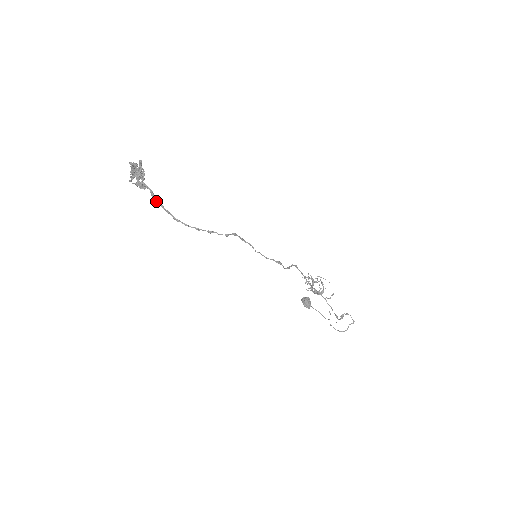
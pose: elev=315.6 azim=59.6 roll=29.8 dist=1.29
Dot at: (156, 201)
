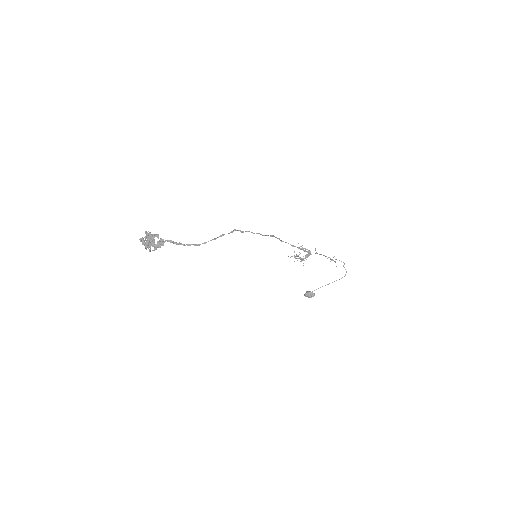
Dot at: (177, 244)
